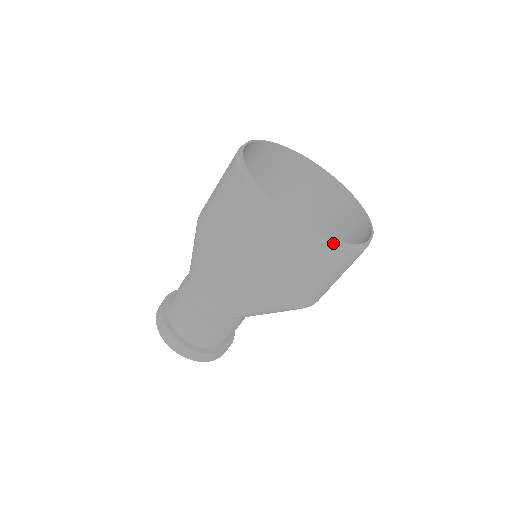
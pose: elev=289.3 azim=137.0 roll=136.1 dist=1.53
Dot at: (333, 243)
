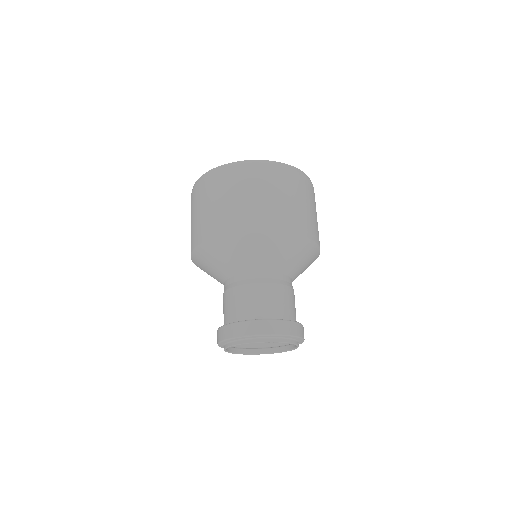
Dot at: (303, 173)
